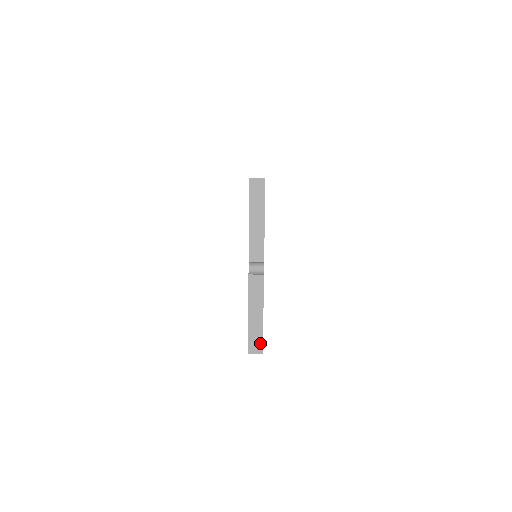
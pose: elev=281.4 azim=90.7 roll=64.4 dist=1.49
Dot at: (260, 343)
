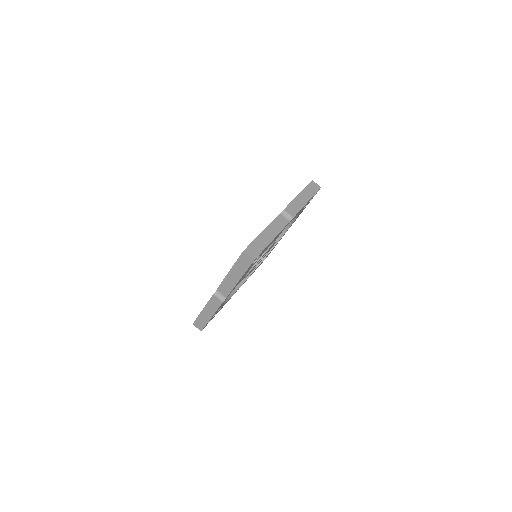
Dot at: (202, 326)
